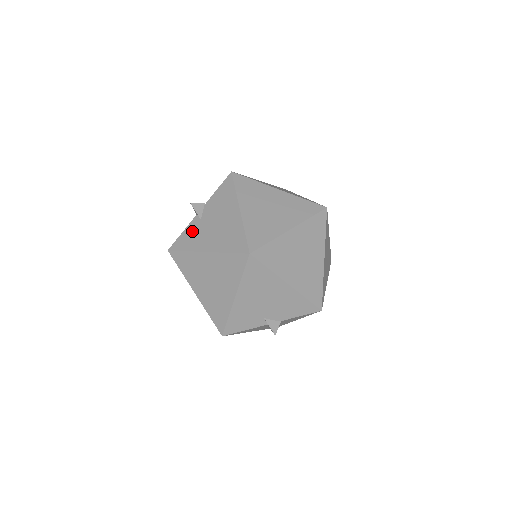
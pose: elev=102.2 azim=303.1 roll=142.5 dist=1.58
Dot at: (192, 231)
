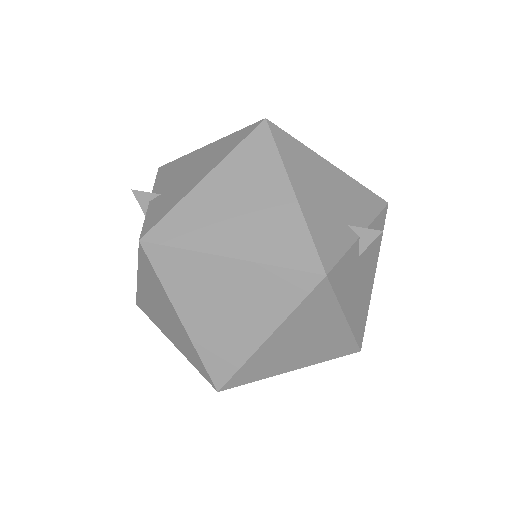
Dot at: (159, 203)
